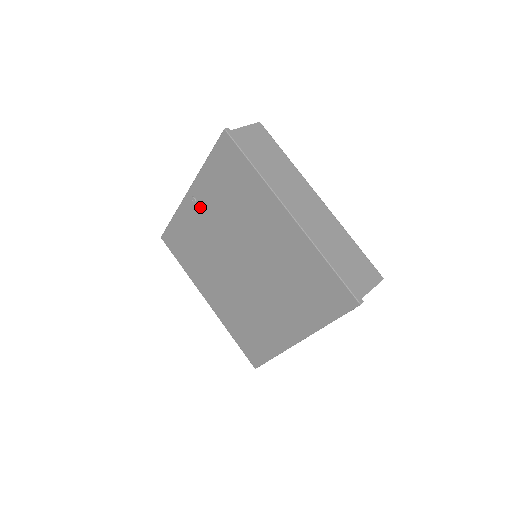
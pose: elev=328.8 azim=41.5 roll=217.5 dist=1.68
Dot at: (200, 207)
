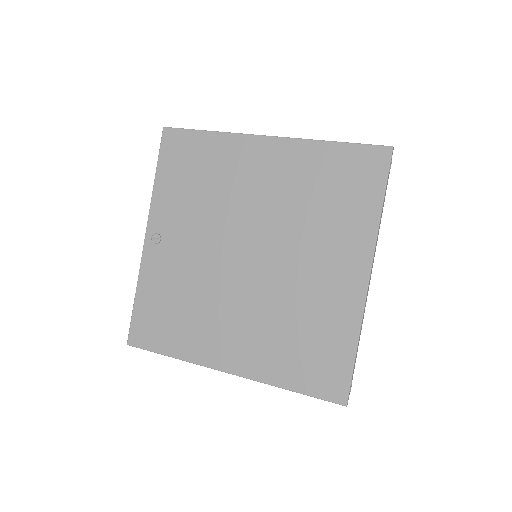
Dot at: (167, 238)
